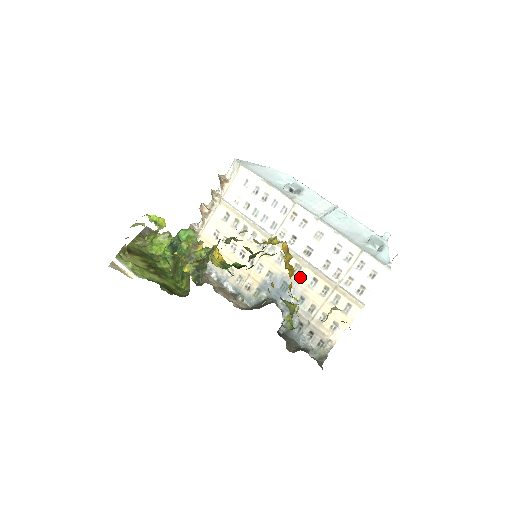
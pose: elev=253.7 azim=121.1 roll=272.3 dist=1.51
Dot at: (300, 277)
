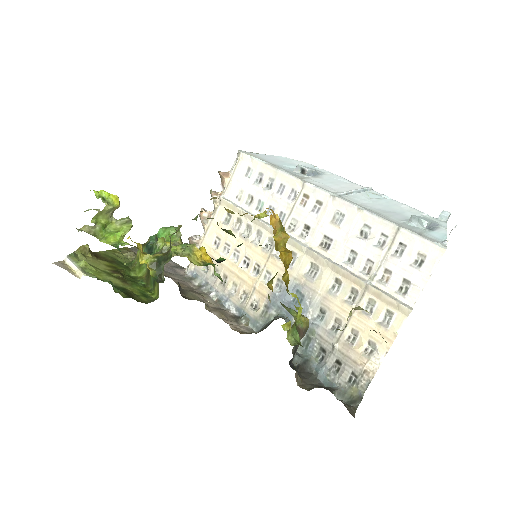
Dot at: (317, 281)
